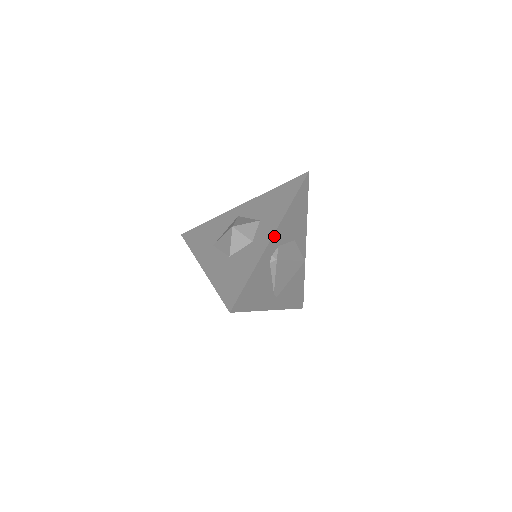
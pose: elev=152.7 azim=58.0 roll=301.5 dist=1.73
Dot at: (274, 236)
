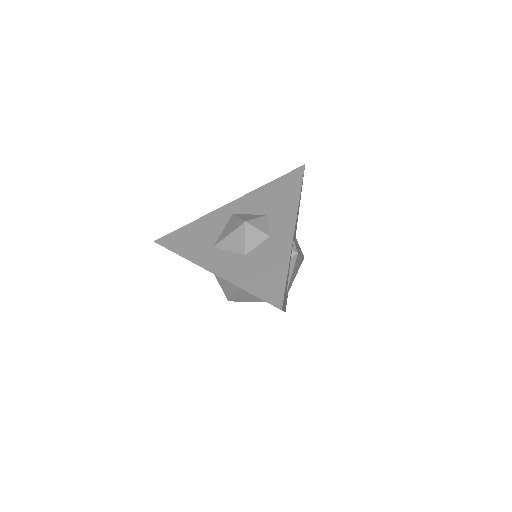
Dot at: (294, 228)
